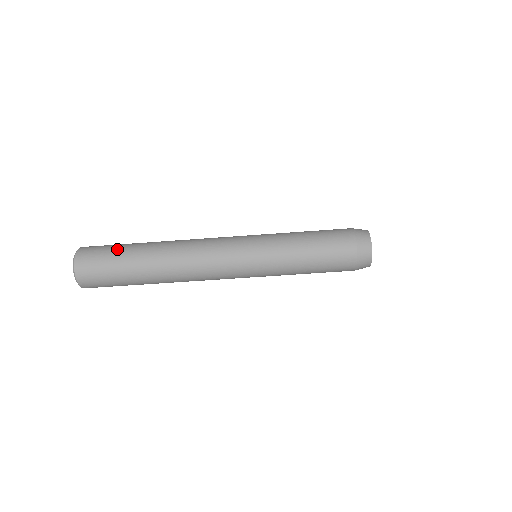
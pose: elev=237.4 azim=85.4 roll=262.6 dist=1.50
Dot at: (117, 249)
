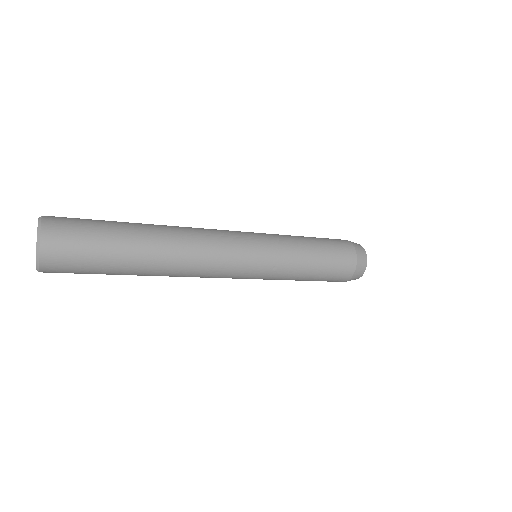
Dot at: (99, 271)
